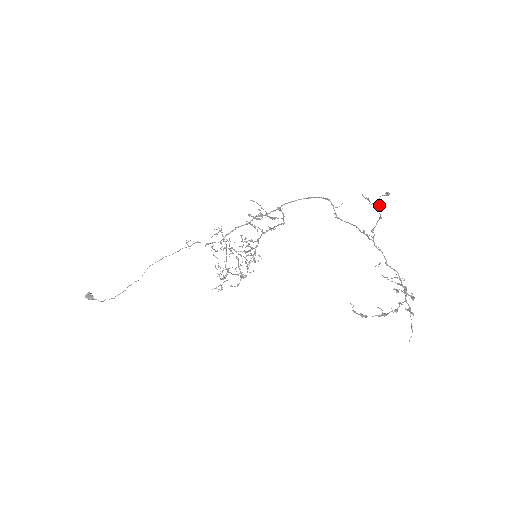
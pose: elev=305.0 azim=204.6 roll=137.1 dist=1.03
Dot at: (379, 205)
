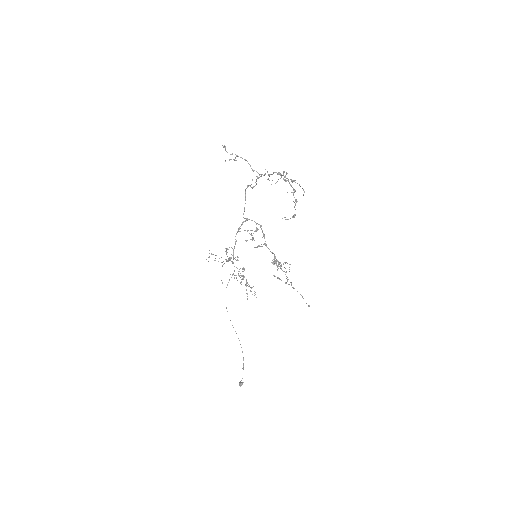
Dot at: (236, 156)
